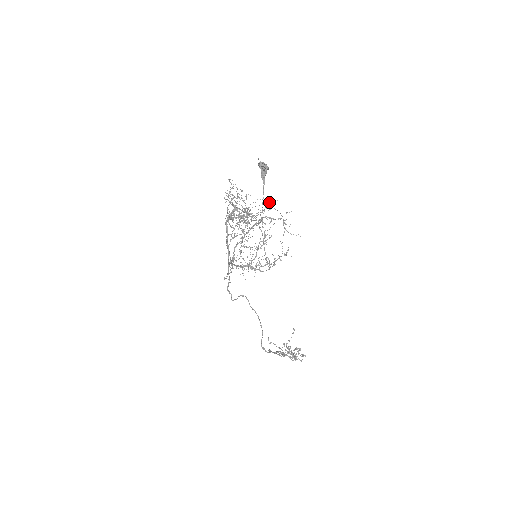
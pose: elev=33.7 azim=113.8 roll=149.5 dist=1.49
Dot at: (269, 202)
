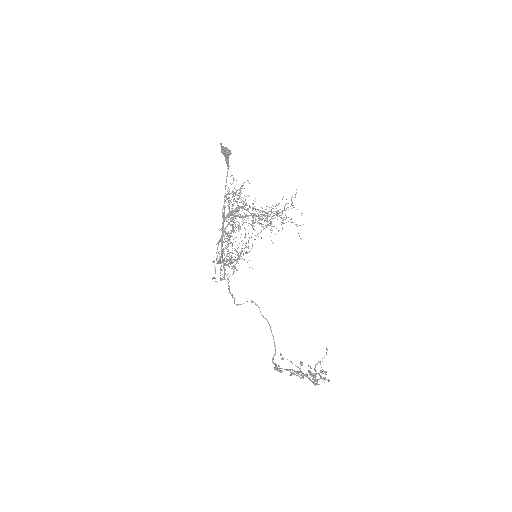
Dot at: (282, 198)
